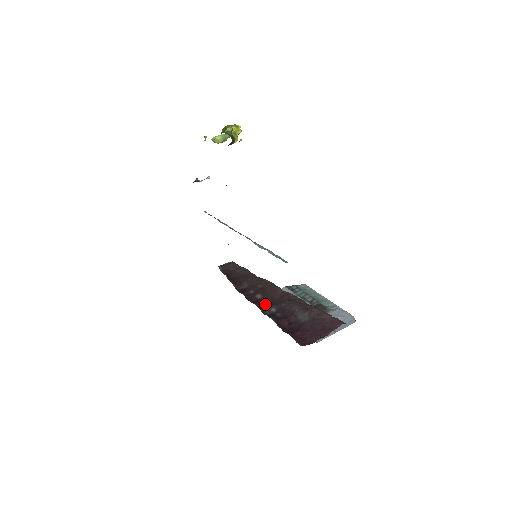
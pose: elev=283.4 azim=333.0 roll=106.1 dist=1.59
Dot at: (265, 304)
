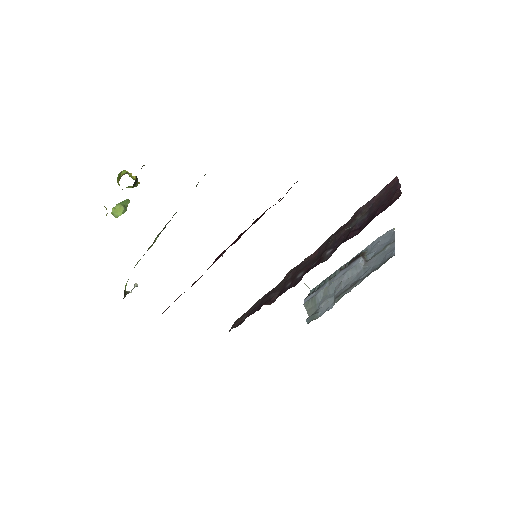
Dot at: (315, 263)
